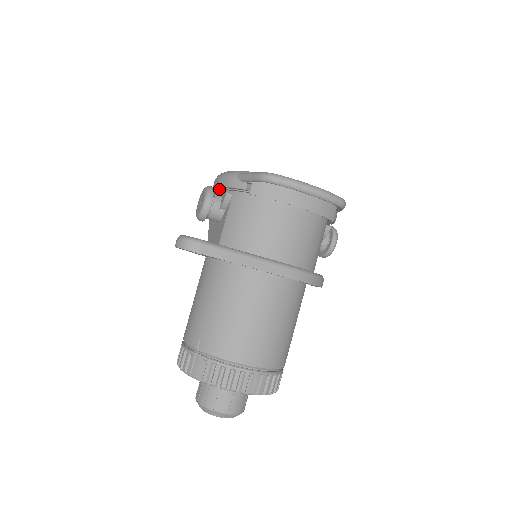
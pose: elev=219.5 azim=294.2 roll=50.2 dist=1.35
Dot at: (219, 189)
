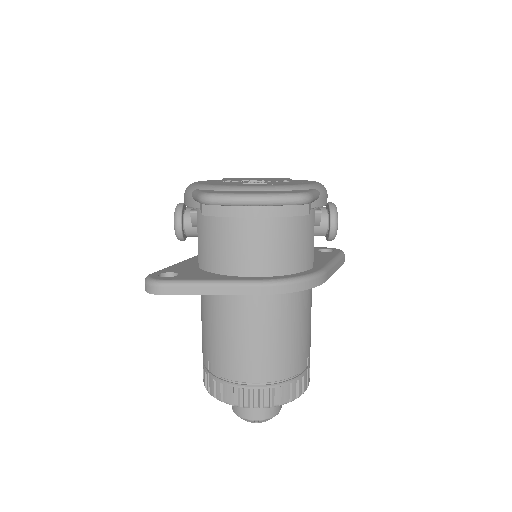
Dot at: occluded
